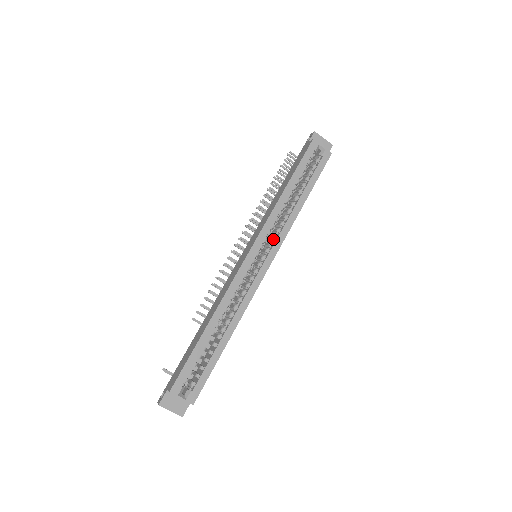
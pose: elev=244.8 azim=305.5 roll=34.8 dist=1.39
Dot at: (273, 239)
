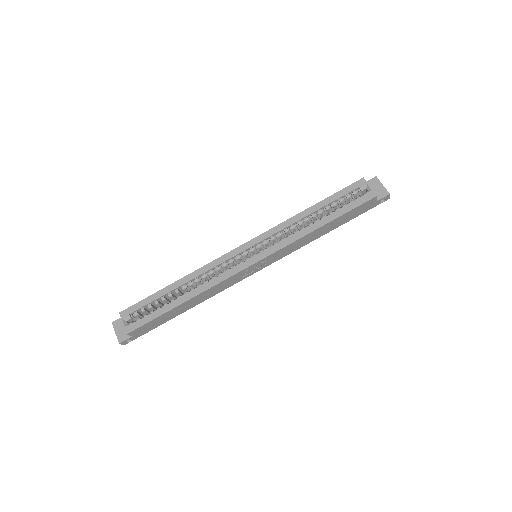
Dot at: occluded
